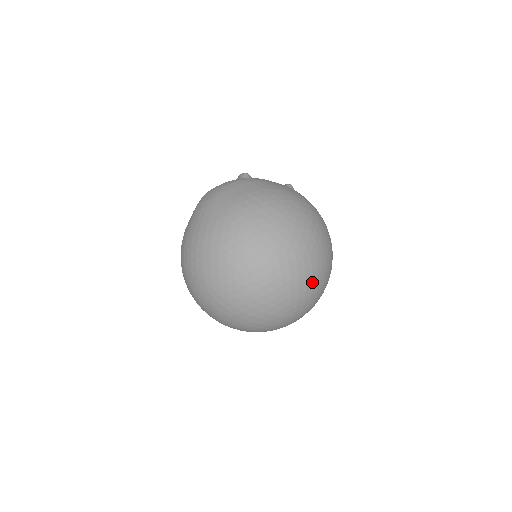
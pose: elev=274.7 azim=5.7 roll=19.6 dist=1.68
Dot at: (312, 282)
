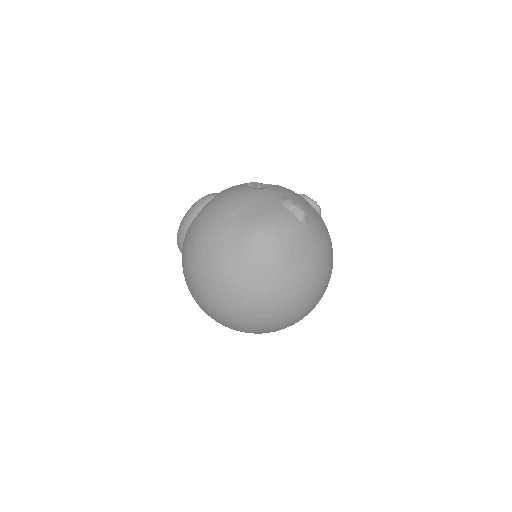
Dot at: occluded
